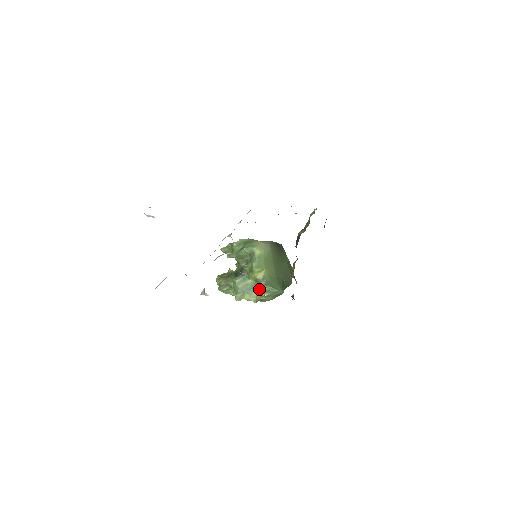
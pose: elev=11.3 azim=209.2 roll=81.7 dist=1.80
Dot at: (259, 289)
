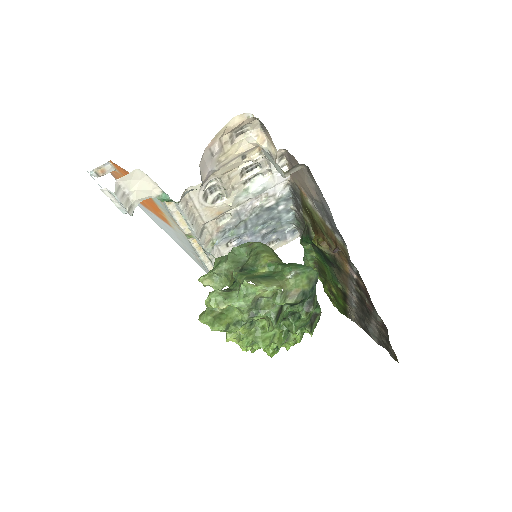
Dot at: (279, 274)
